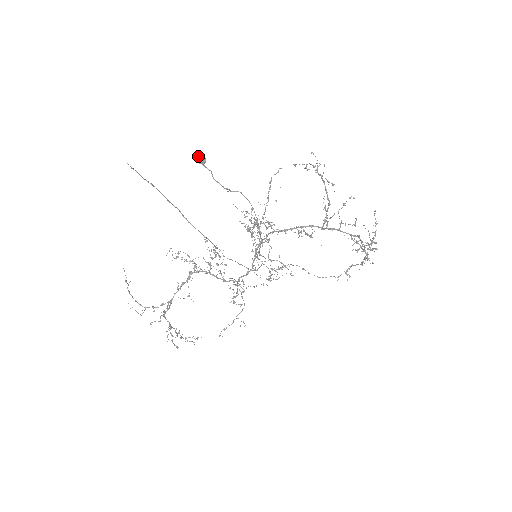
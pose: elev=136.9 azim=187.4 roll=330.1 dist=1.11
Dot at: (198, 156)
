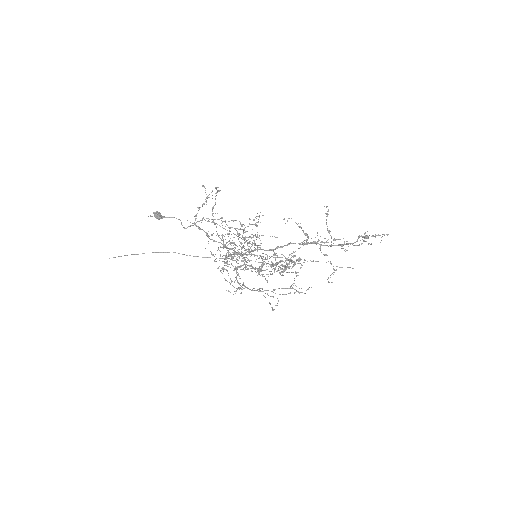
Dot at: occluded
